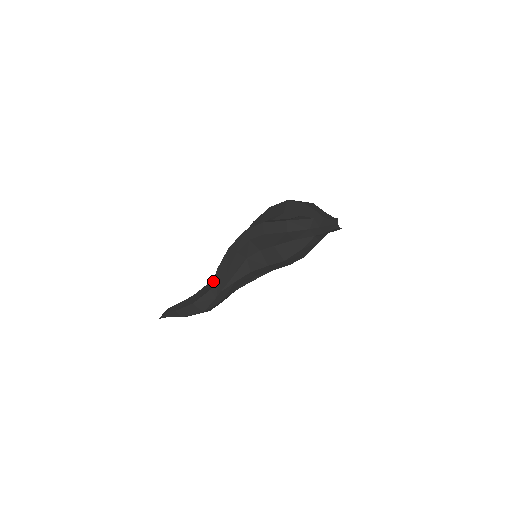
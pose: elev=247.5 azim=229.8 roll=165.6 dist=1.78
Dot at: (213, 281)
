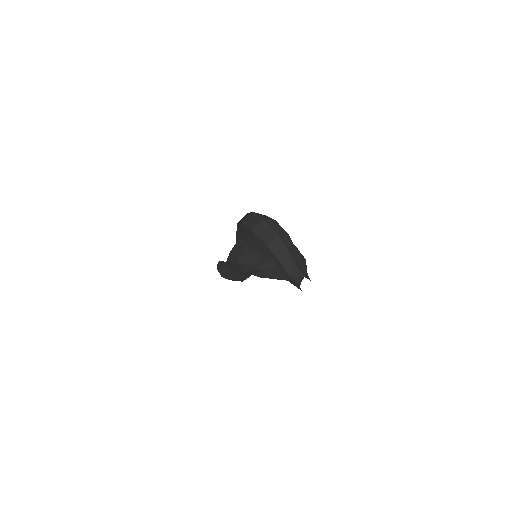
Dot at: (233, 272)
